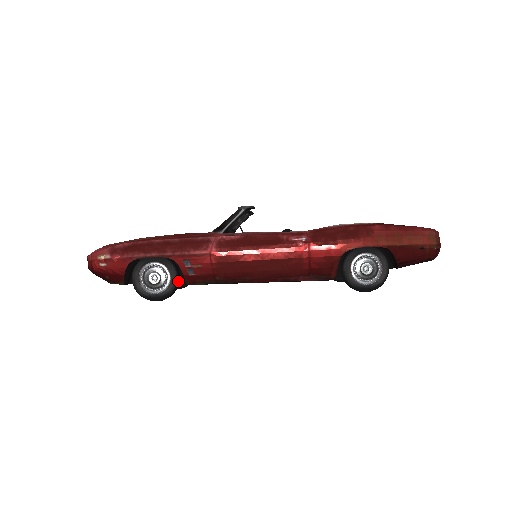
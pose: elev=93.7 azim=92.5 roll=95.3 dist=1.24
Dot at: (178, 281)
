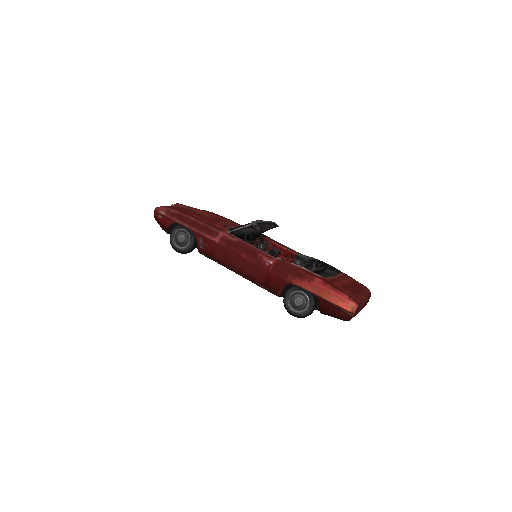
Dot at: (193, 247)
